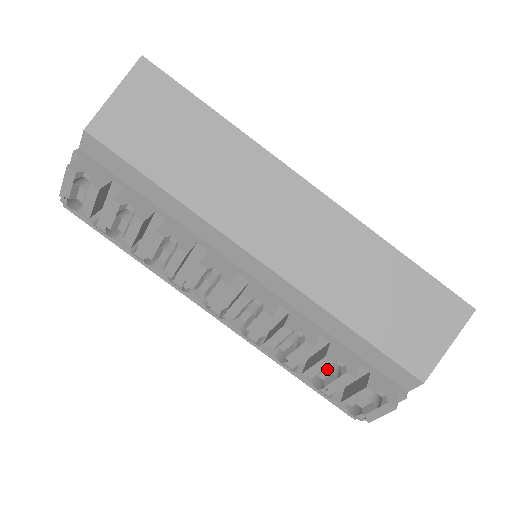
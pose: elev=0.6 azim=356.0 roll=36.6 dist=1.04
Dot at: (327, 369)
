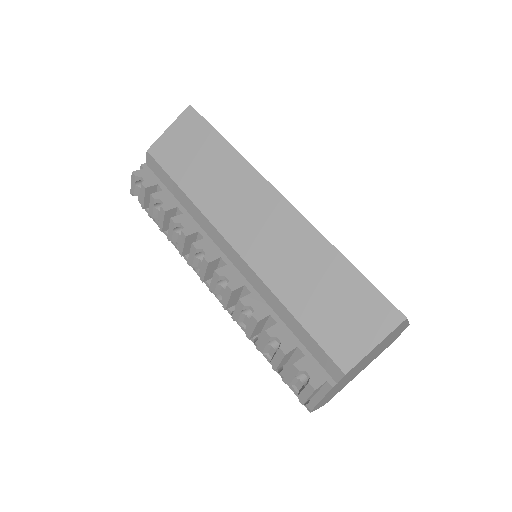
Dot at: (272, 346)
